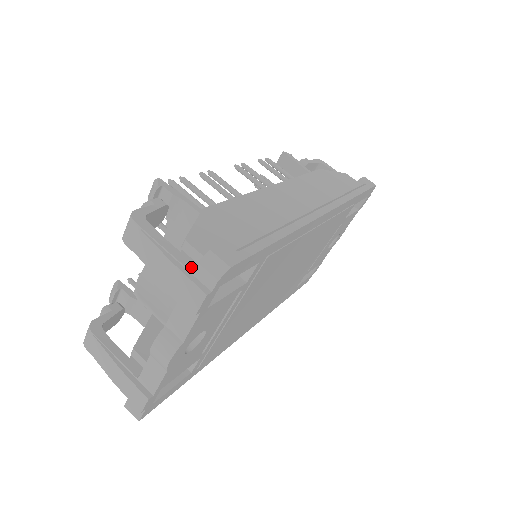
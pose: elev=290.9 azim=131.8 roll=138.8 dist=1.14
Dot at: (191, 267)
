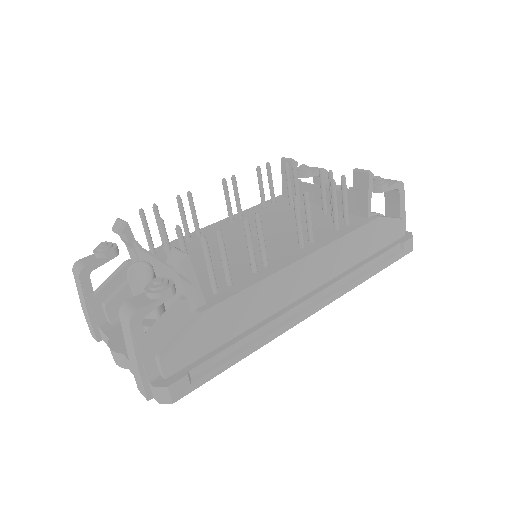
Dot at: (151, 376)
